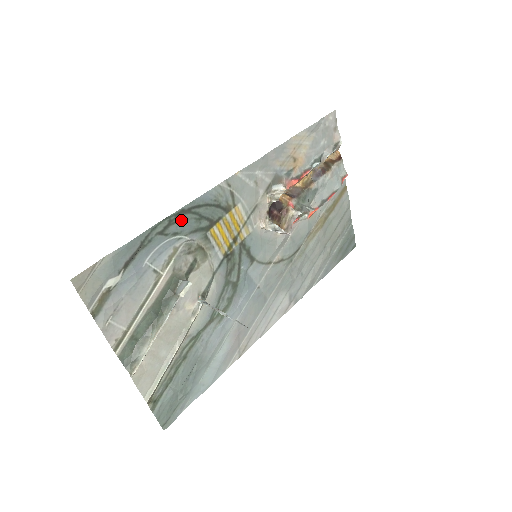
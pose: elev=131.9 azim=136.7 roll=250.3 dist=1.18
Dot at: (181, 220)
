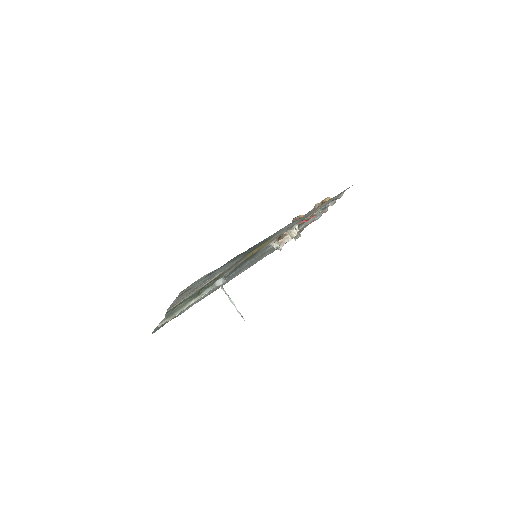
Dot at: (246, 251)
